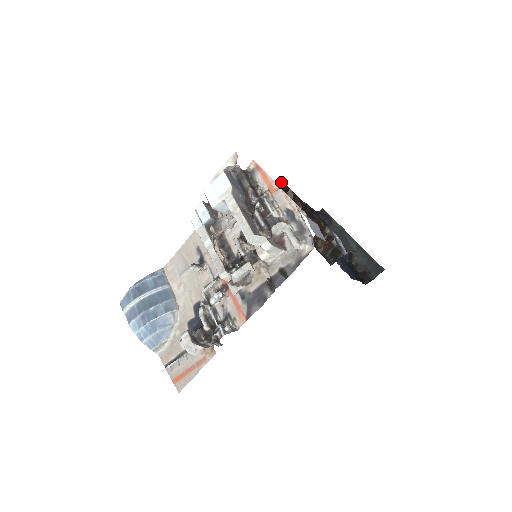
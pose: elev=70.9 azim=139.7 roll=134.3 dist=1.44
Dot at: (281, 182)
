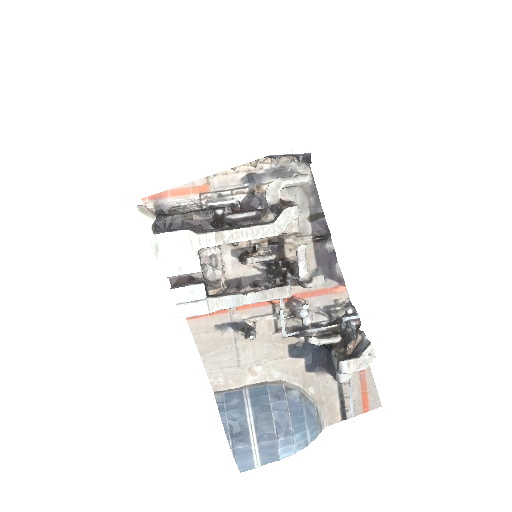
Dot at: occluded
